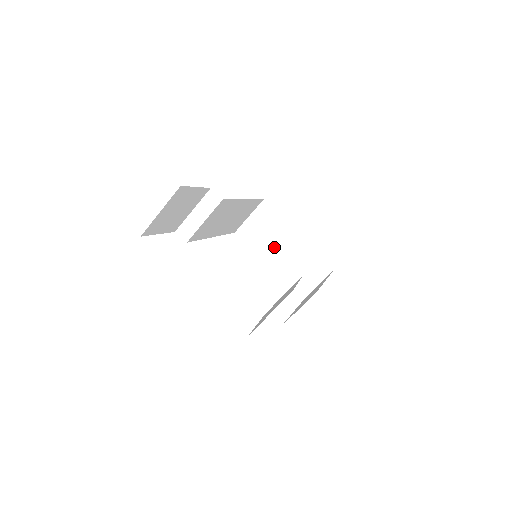
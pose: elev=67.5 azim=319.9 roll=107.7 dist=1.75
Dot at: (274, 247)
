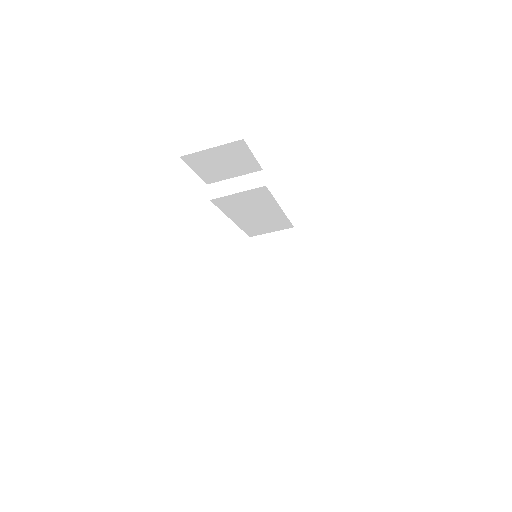
Dot at: (273, 271)
